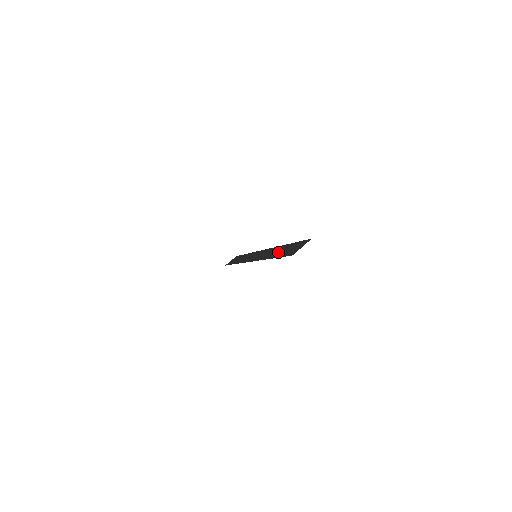
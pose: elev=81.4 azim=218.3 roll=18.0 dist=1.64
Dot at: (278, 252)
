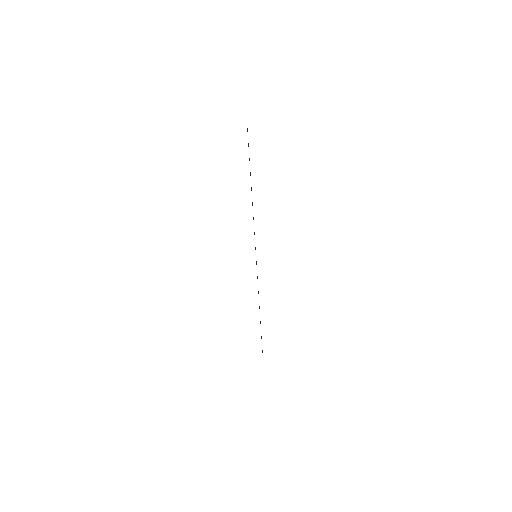
Dot at: occluded
